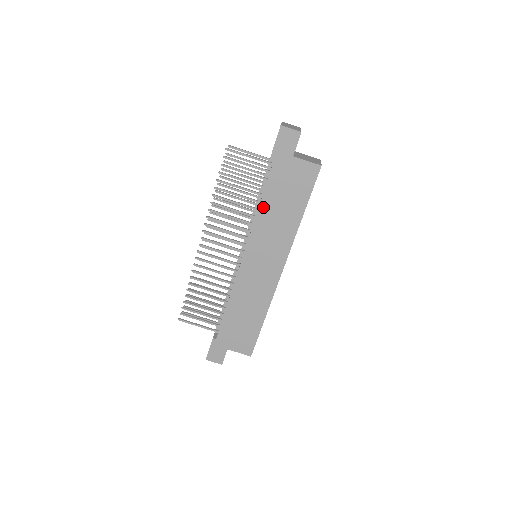
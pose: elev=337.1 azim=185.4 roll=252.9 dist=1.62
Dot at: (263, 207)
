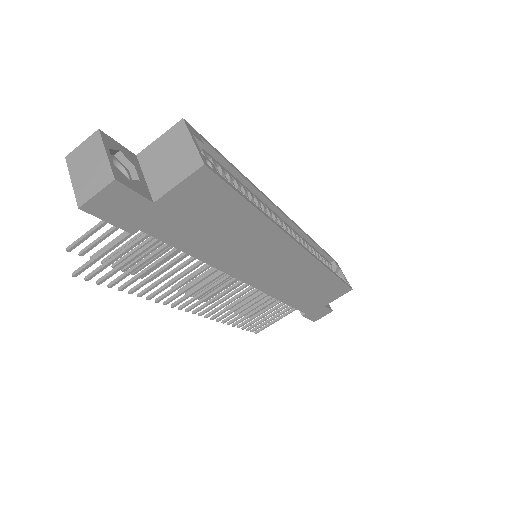
Dot at: (204, 255)
